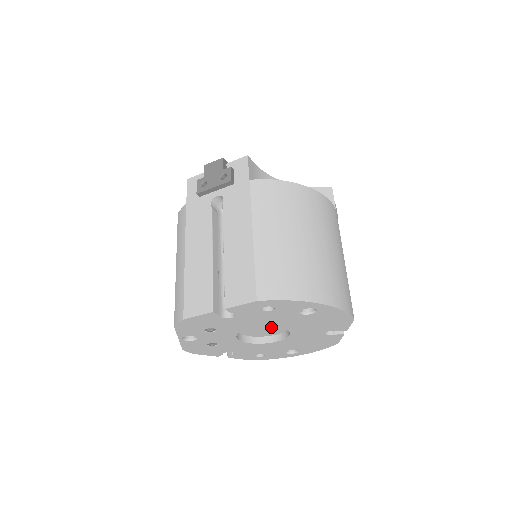
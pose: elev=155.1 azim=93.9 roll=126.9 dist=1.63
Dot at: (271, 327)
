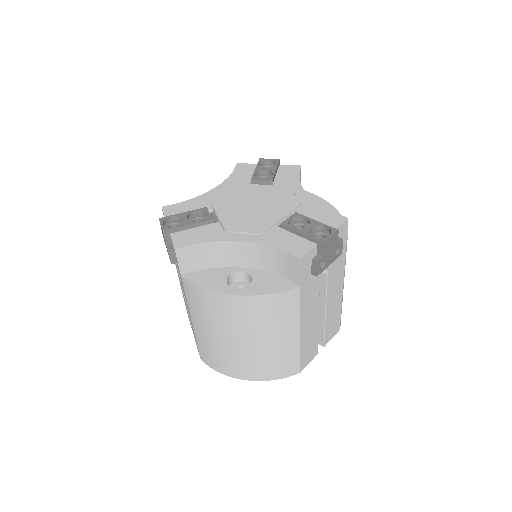
Dot at: occluded
